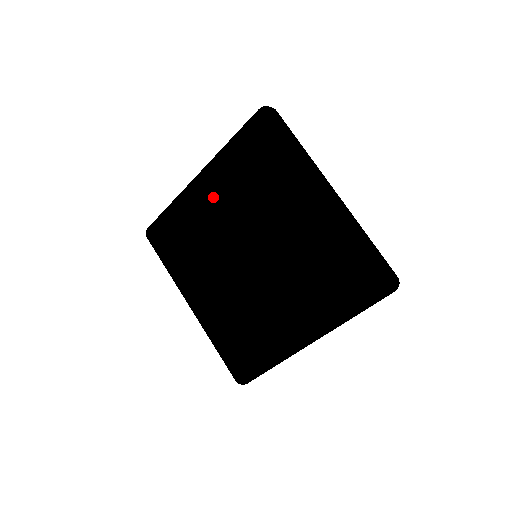
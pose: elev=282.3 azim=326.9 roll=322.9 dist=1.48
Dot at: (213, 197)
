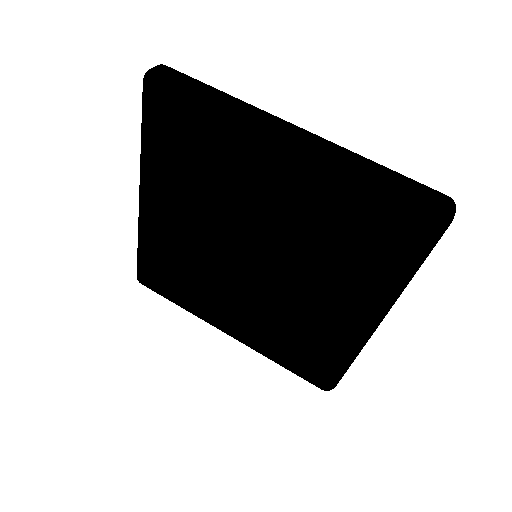
Dot at: (277, 188)
